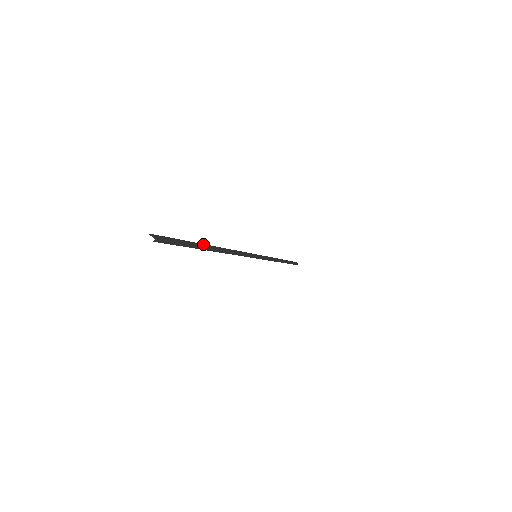
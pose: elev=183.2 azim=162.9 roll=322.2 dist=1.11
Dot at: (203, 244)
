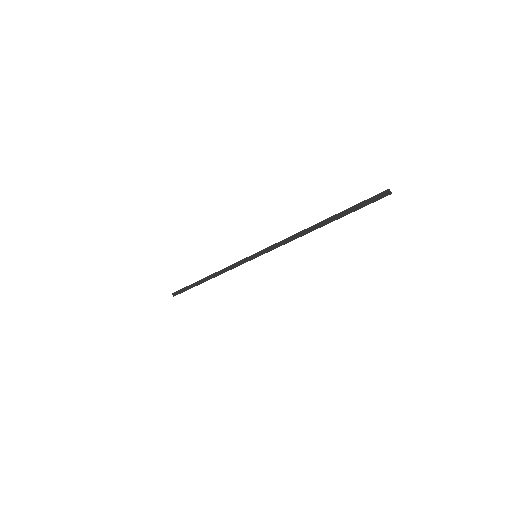
Dot at: (330, 217)
